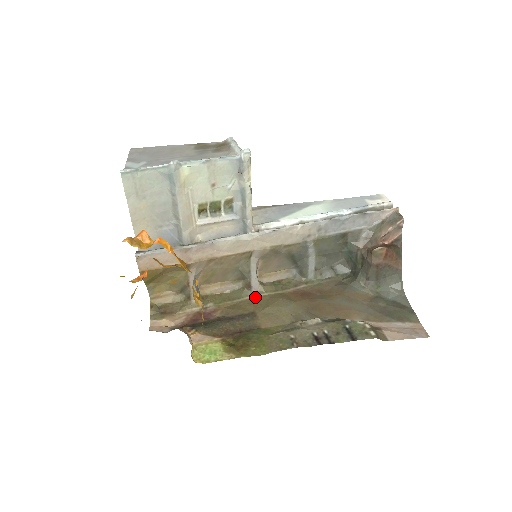
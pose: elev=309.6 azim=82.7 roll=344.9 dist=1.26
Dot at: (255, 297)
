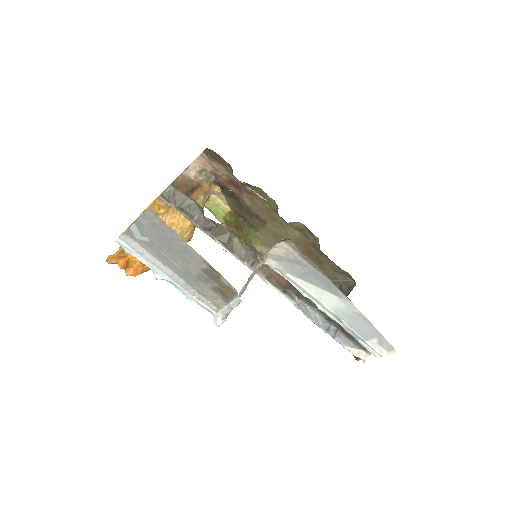
Dot at: (280, 219)
